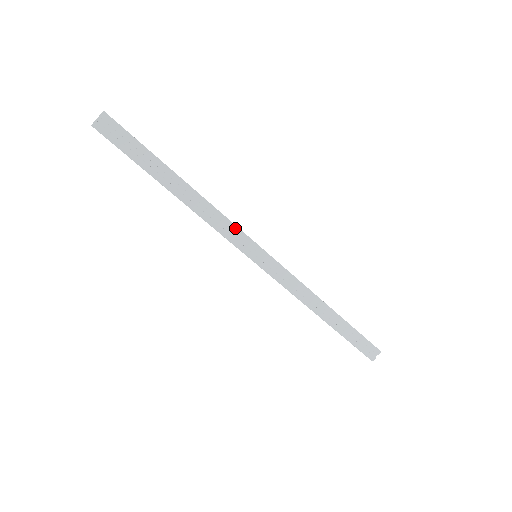
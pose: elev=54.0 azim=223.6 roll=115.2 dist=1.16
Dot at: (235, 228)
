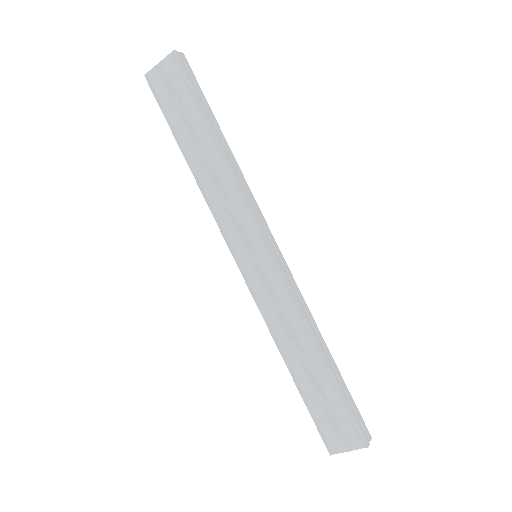
Dot at: (255, 202)
